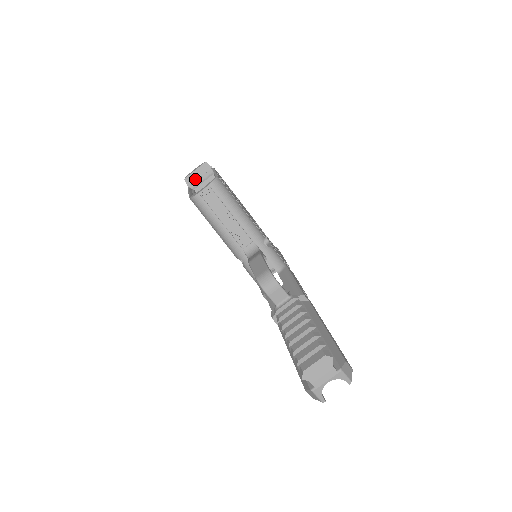
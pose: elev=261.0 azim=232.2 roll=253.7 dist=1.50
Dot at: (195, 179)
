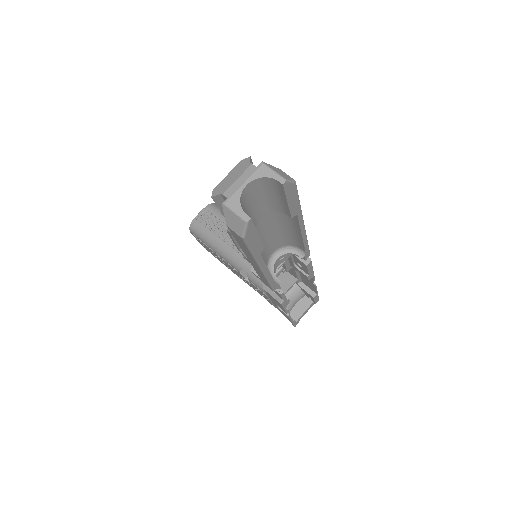
Dot at: occluded
